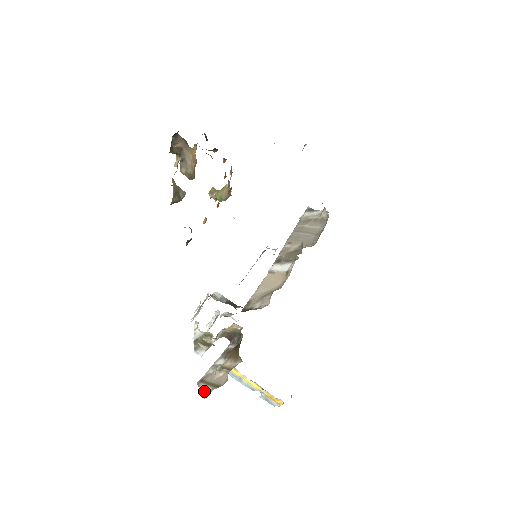
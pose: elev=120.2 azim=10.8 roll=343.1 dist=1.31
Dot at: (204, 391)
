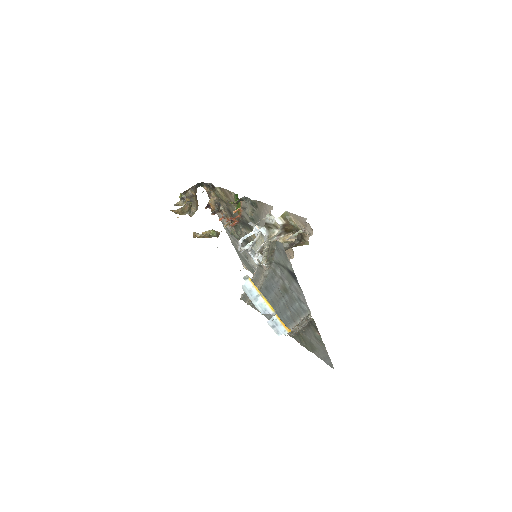
Dot at: occluded
